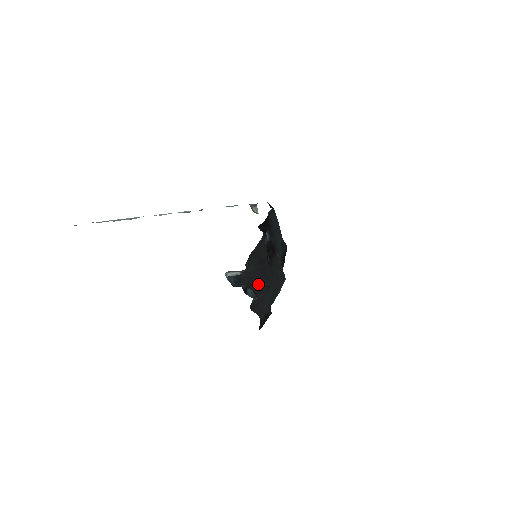
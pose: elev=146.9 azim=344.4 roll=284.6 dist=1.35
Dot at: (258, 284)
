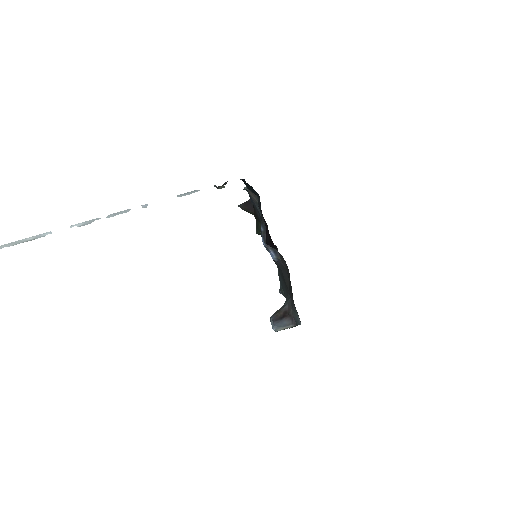
Dot at: occluded
